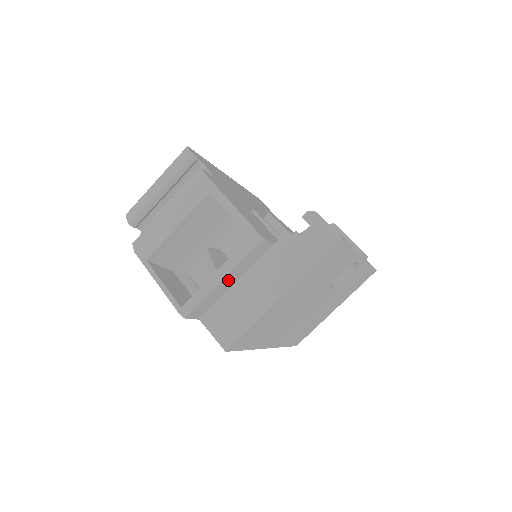
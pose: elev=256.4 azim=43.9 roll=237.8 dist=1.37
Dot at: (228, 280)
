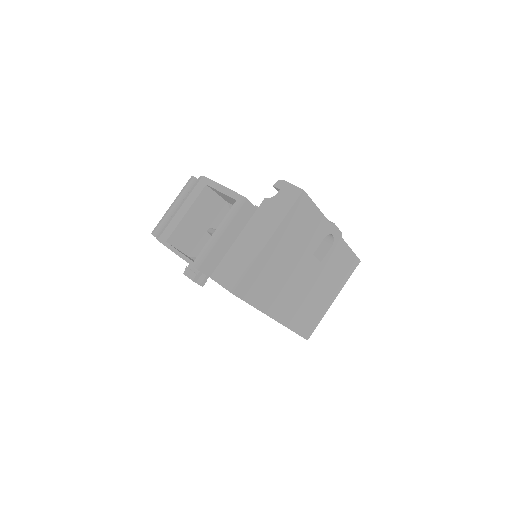
Dot at: (226, 237)
